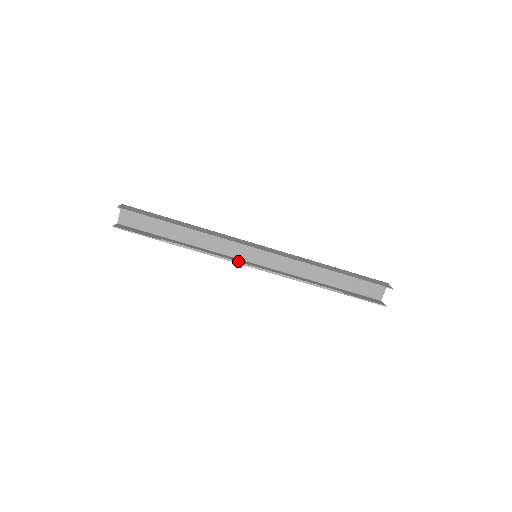
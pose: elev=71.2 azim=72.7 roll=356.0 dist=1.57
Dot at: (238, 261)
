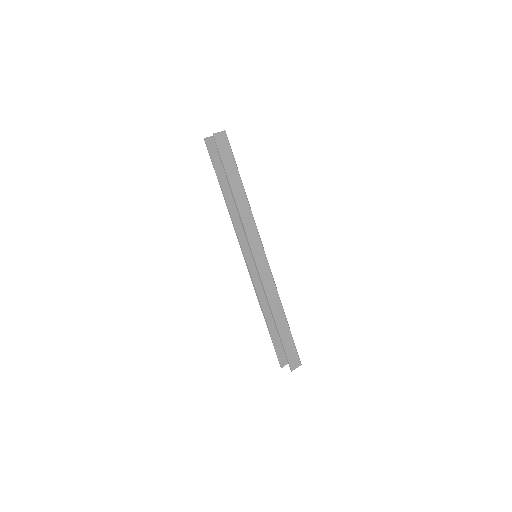
Dot at: (241, 246)
